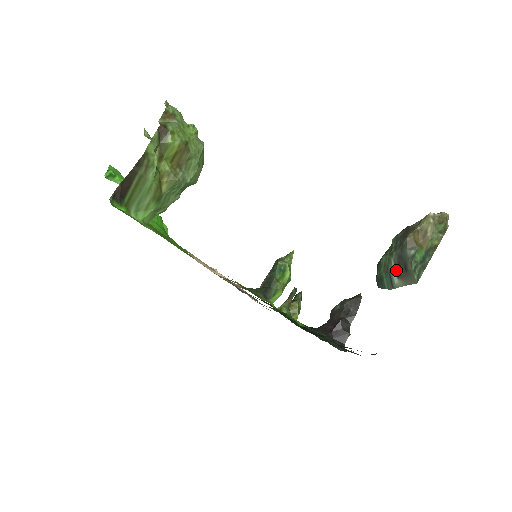
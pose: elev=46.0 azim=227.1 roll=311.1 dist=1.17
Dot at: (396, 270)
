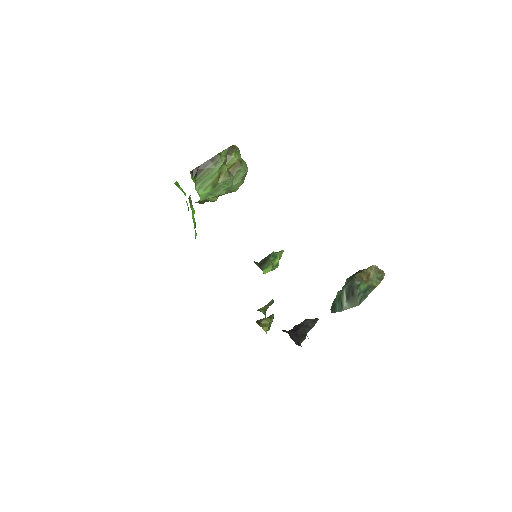
Dot at: (346, 296)
